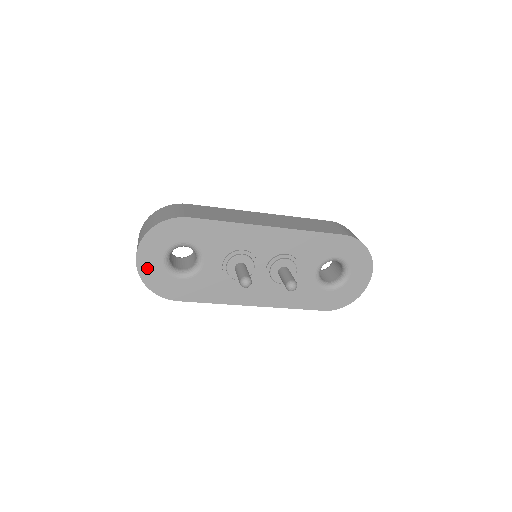
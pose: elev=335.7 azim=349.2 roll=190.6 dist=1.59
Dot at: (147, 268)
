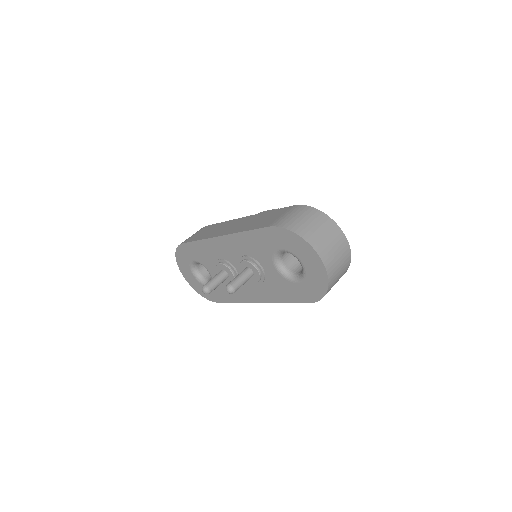
Dot at: (191, 282)
